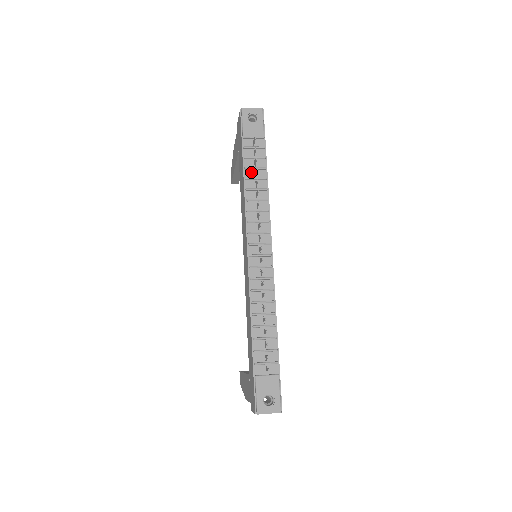
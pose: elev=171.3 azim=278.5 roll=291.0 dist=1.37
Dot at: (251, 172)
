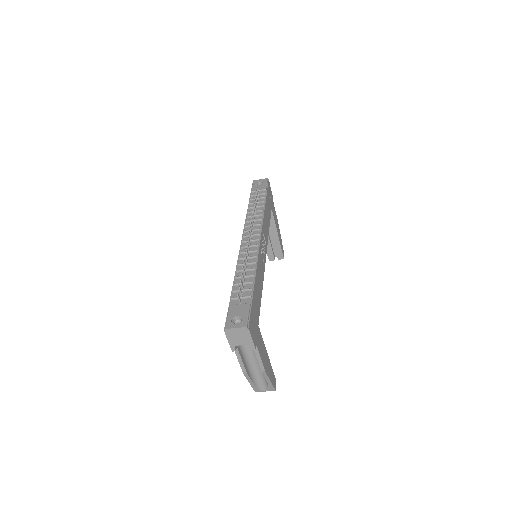
Dot at: (253, 205)
